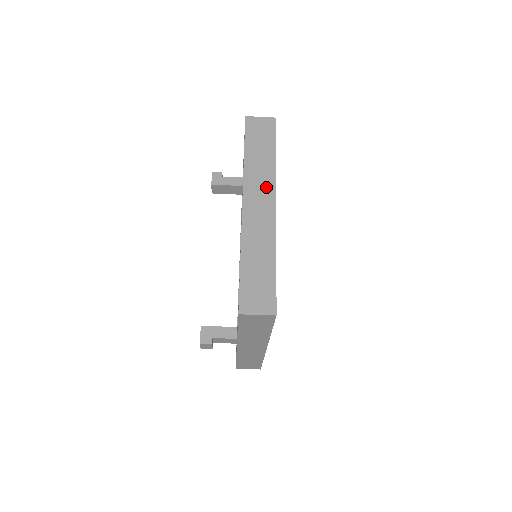
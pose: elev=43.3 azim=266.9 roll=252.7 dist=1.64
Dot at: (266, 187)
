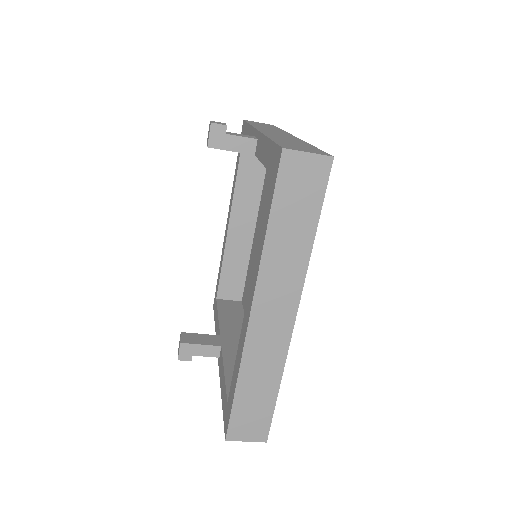
Dot at: (289, 289)
